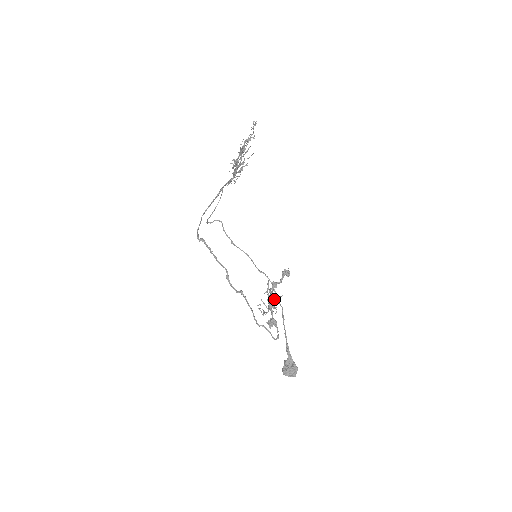
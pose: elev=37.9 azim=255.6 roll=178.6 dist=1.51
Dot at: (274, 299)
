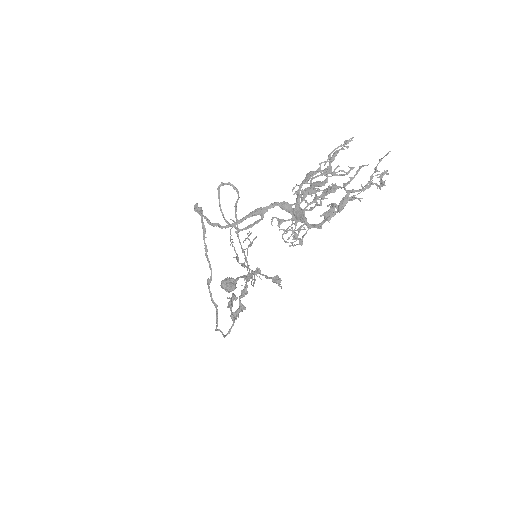
Dot at: occluded
